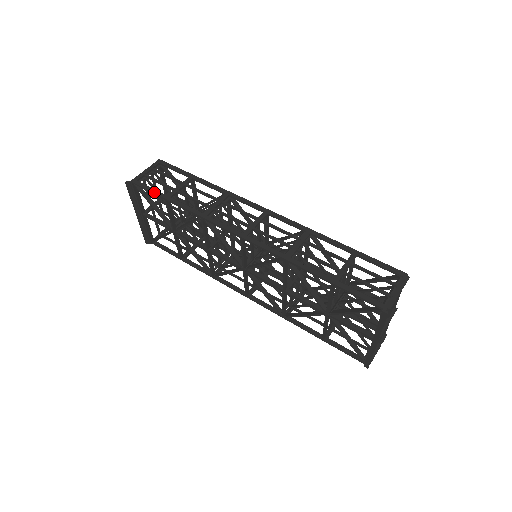
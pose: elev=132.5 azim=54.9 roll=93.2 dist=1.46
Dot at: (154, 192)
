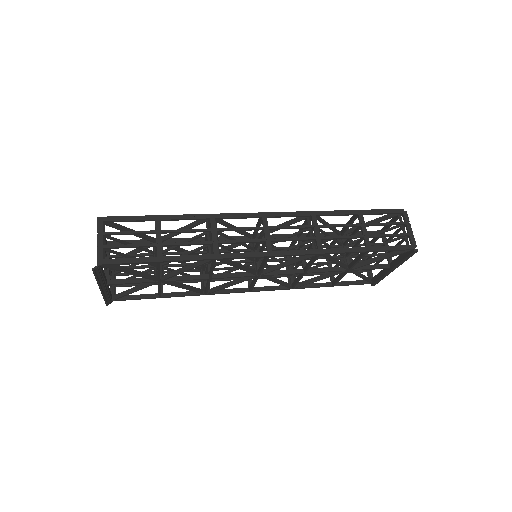
Dot at: (139, 262)
